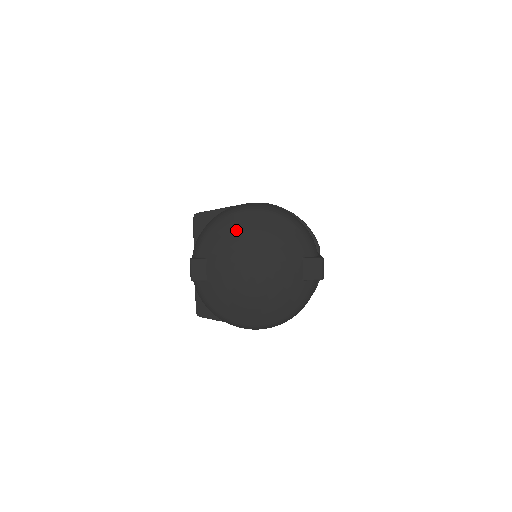
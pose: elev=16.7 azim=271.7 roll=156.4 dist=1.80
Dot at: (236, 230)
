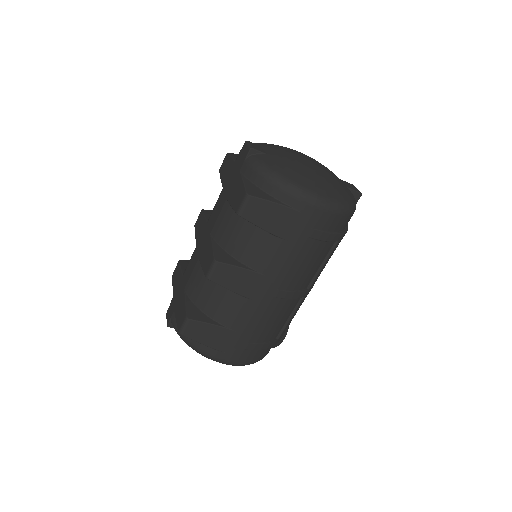
Dot at: occluded
